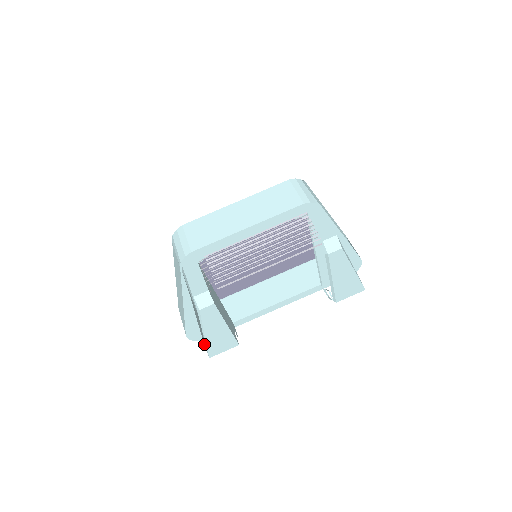
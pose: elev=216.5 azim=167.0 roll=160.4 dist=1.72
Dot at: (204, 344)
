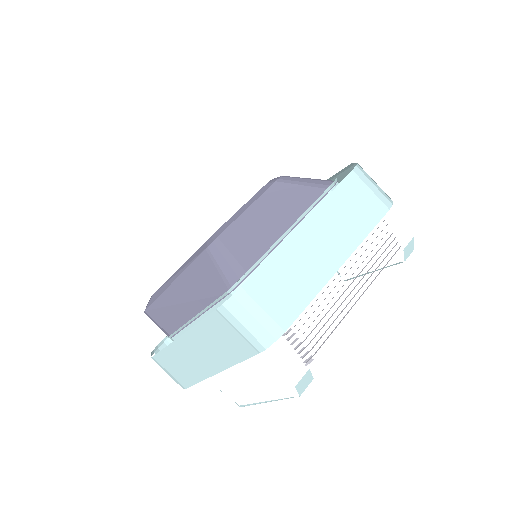
Dot at: occluded
